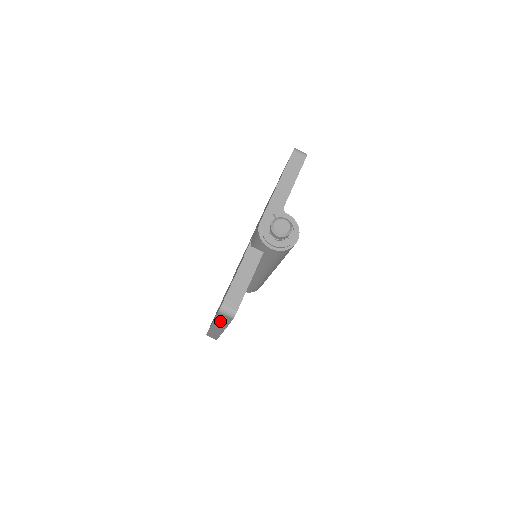
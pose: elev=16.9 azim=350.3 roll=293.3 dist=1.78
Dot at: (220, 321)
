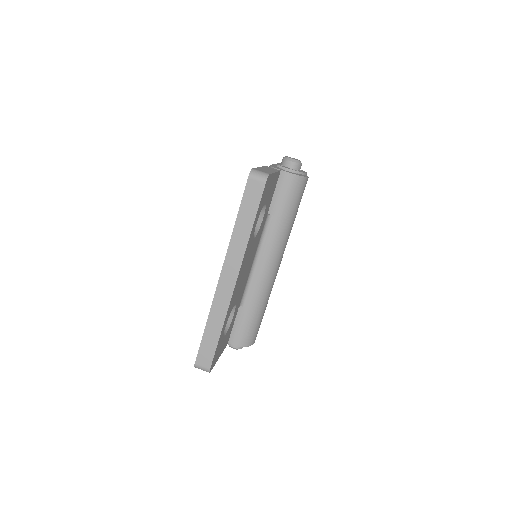
Dot at: (242, 225)
